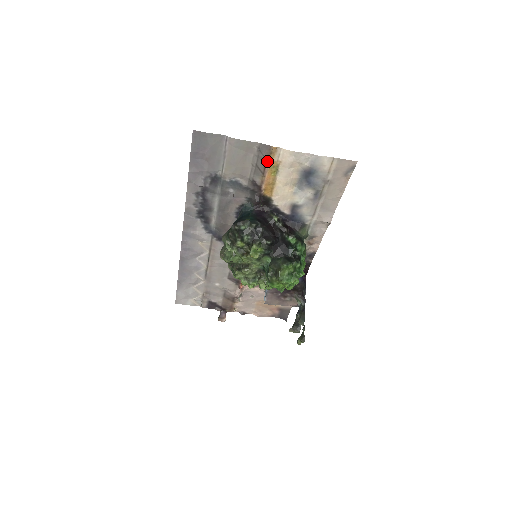
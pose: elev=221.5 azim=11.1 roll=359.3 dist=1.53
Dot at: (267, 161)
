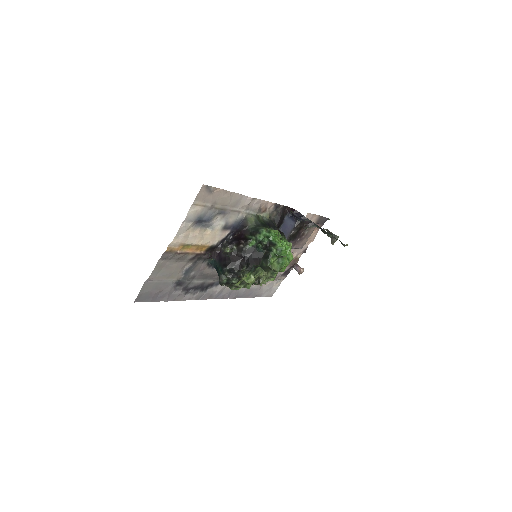
Dot at: (177, 253)
